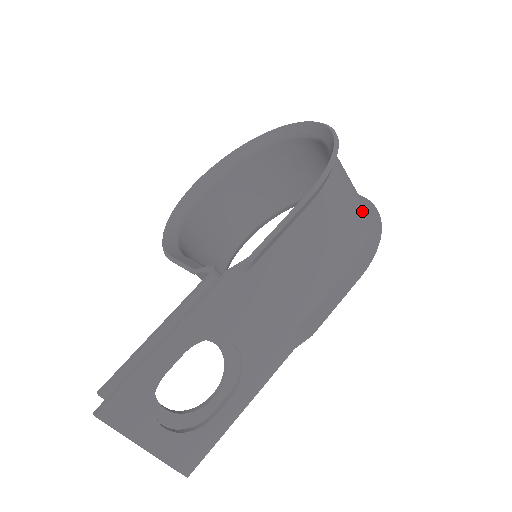
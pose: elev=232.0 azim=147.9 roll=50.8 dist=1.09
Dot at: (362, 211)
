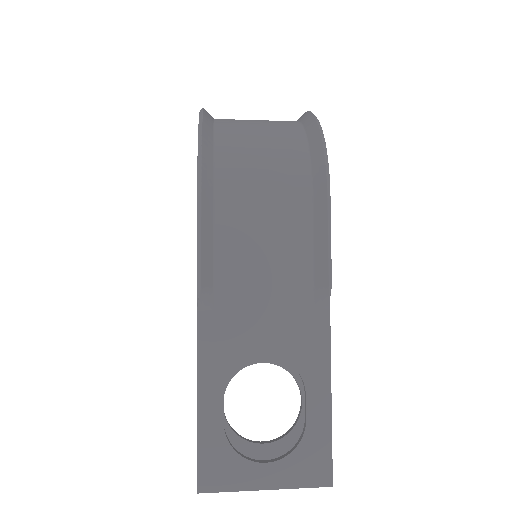
Dot at: (288, 138)
